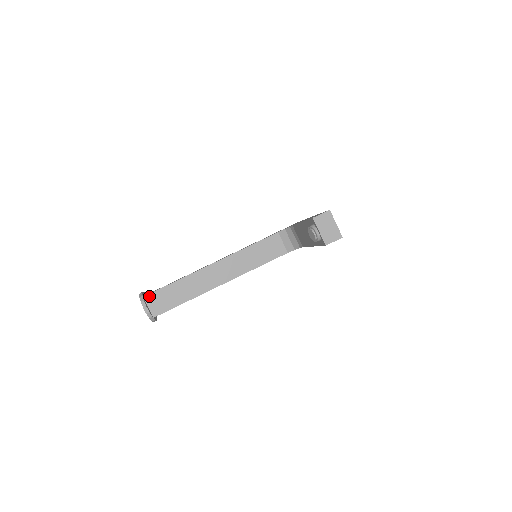
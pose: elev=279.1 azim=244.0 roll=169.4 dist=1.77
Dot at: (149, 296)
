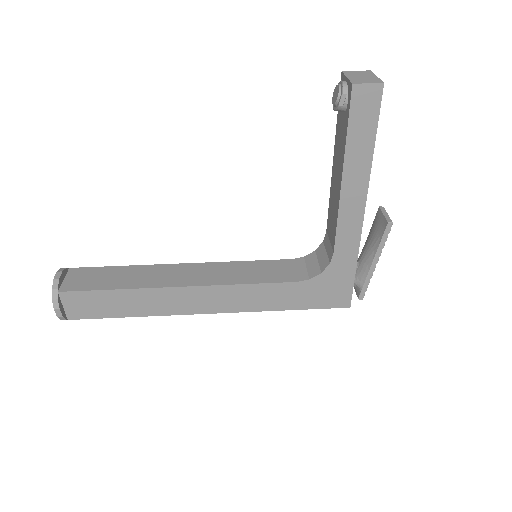
Dot at: (78, 269)
